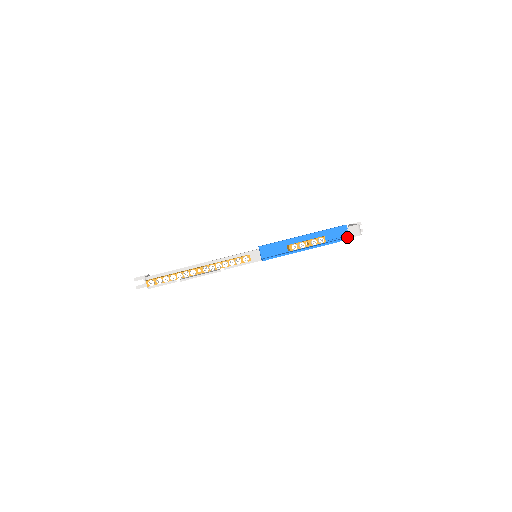
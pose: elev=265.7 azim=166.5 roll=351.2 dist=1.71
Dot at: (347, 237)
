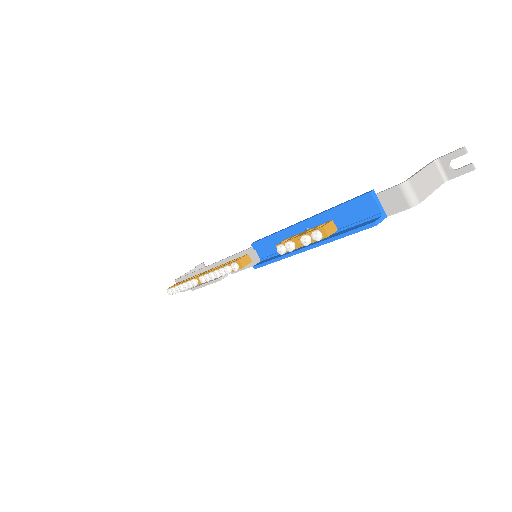
Dot at: (369, 222)
